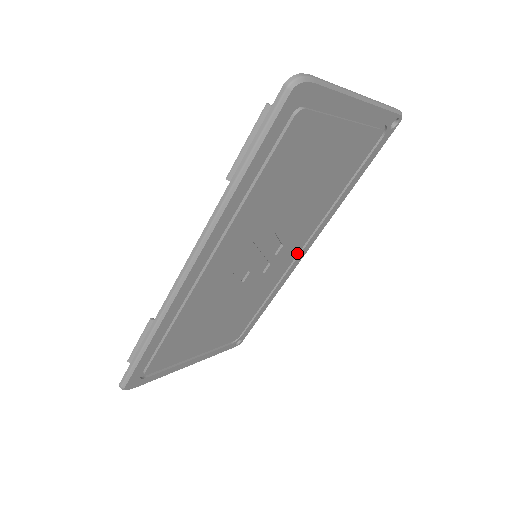
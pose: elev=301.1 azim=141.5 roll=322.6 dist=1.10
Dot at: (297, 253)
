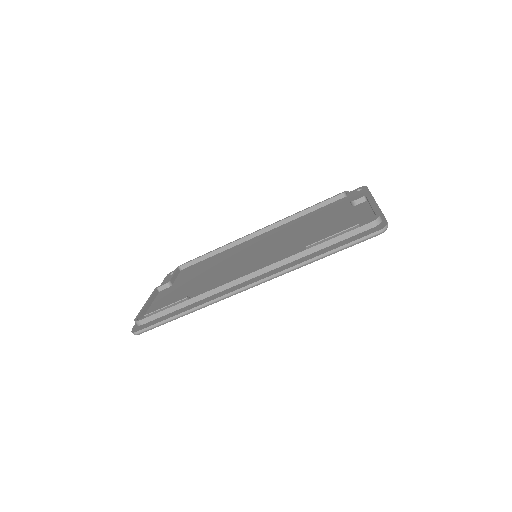
Dot at: occluded
